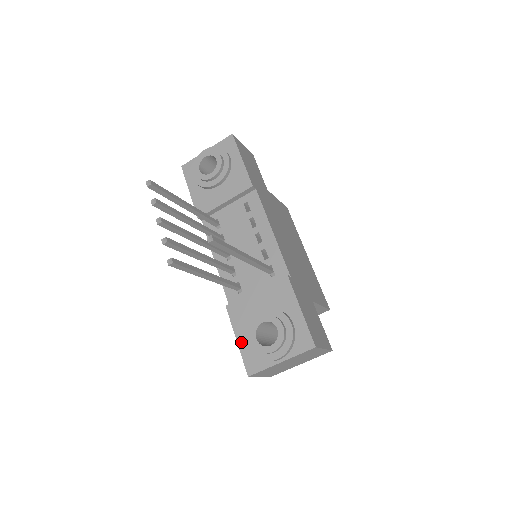
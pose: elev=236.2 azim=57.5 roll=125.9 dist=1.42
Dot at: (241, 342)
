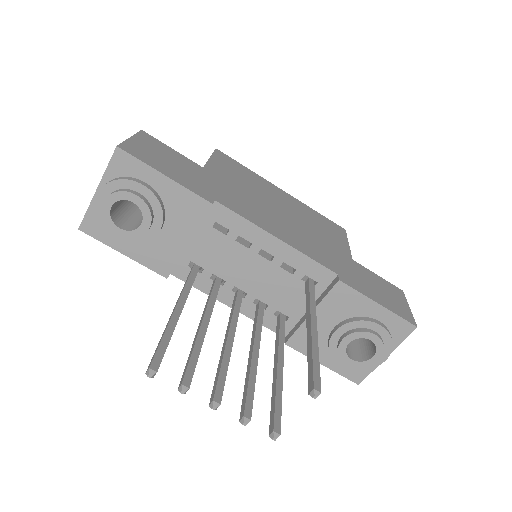
Dot at: (329, 364)
